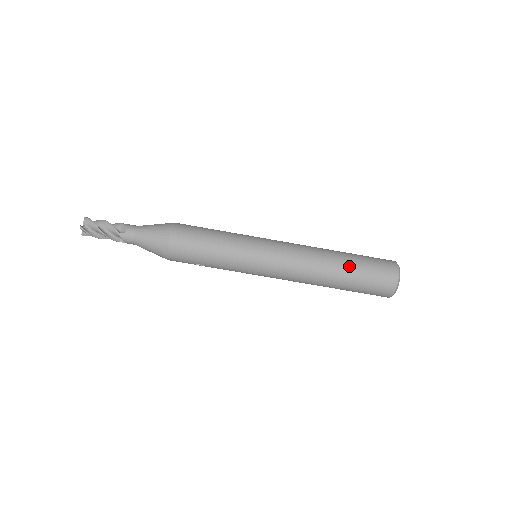
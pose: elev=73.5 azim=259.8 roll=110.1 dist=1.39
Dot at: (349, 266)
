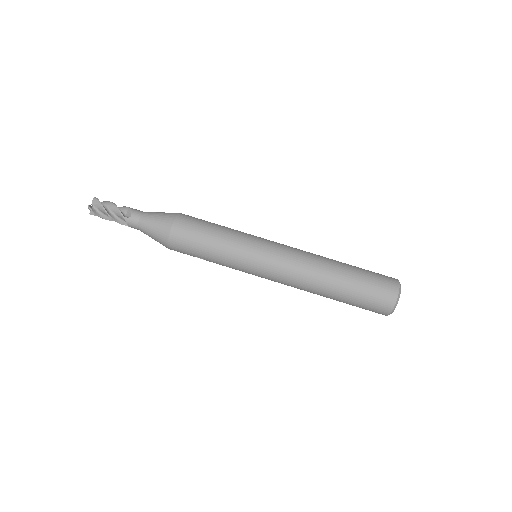
Dot at: (348, 279)
